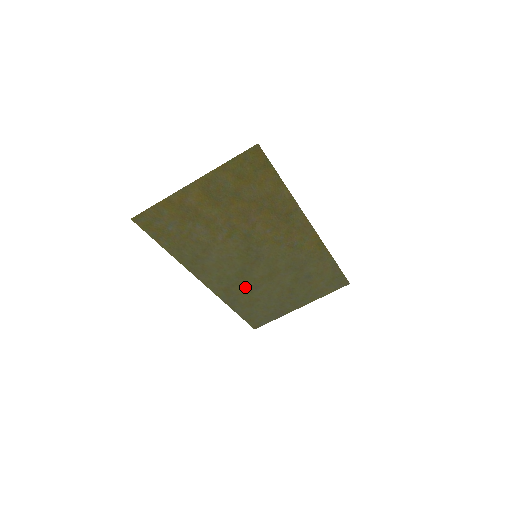
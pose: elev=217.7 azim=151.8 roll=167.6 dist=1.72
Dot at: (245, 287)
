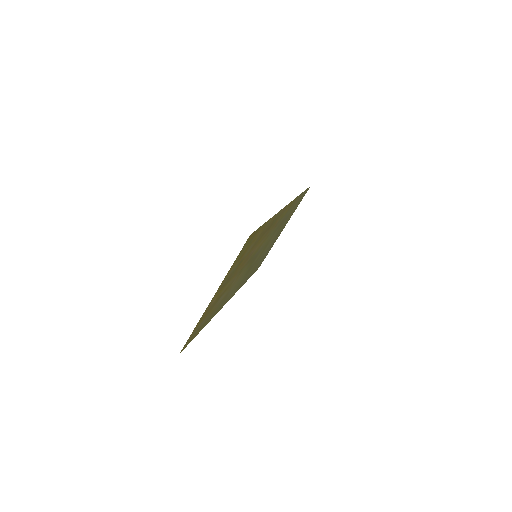
Dot at: (251, 269)
